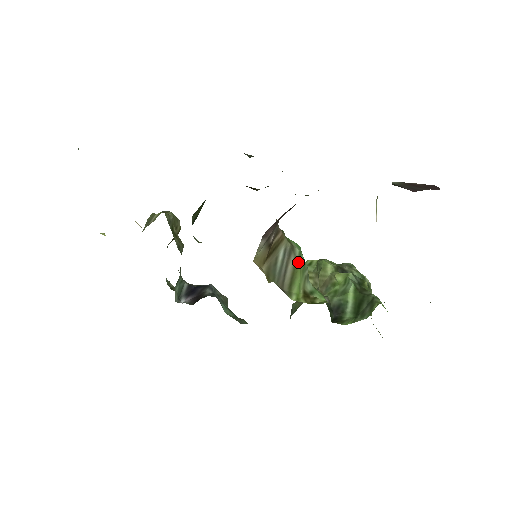
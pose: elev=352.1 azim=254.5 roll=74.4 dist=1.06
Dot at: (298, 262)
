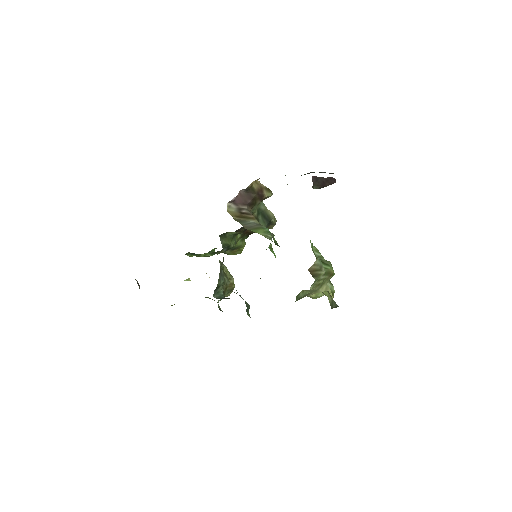
Dot at: (262, 228)
